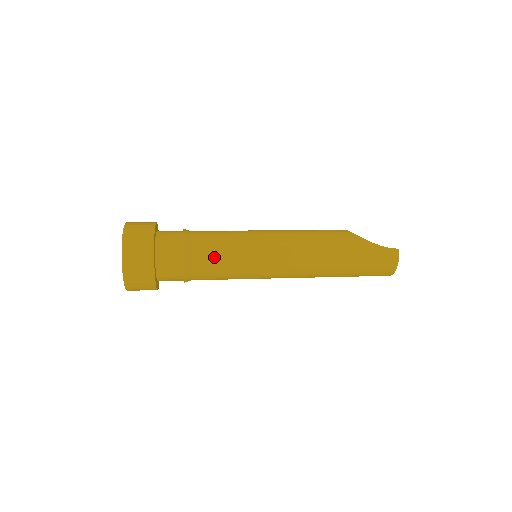
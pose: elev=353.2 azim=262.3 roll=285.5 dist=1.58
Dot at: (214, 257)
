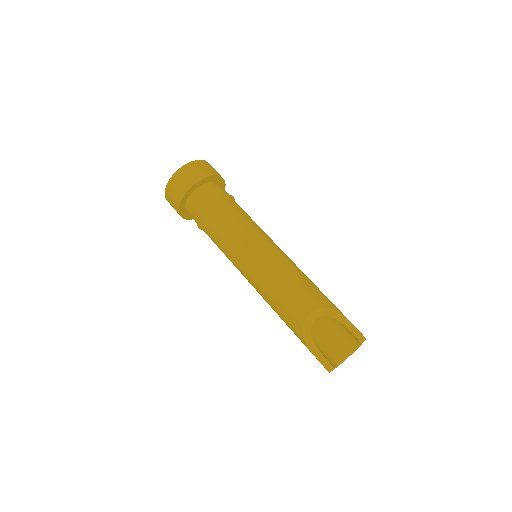
Dot at: occluded
